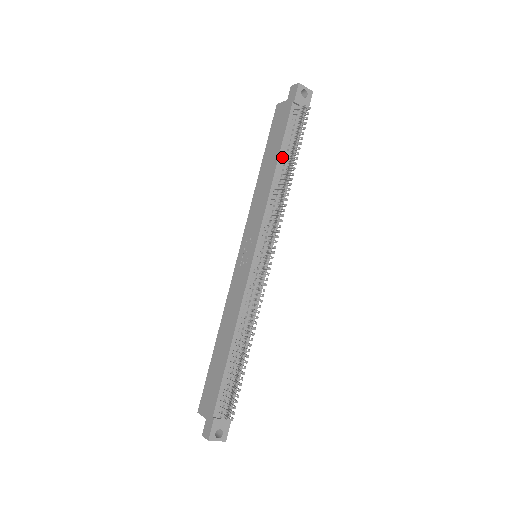
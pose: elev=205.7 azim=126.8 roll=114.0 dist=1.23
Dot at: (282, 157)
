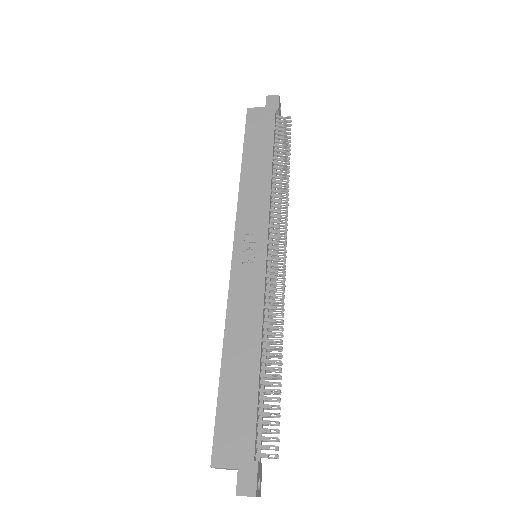
Dot at: (274, 157)
